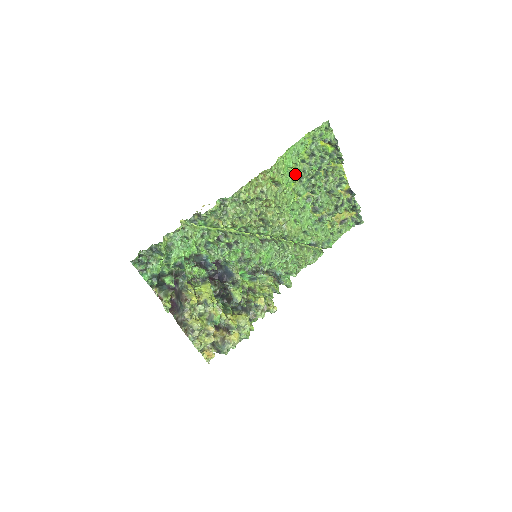
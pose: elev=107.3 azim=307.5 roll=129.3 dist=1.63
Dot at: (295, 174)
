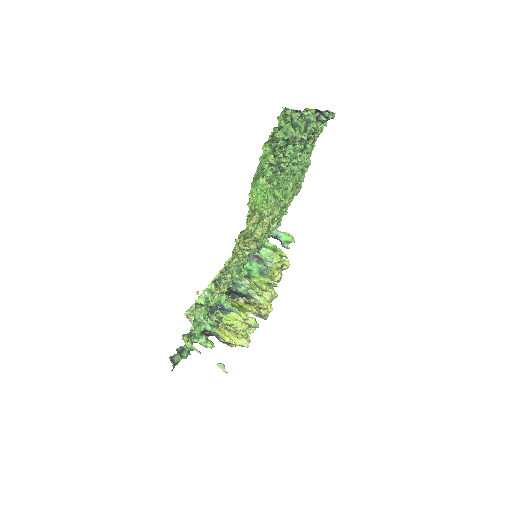
Dot at: occluded
